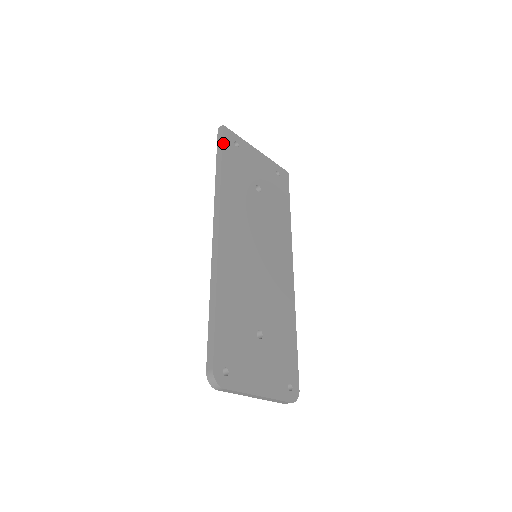
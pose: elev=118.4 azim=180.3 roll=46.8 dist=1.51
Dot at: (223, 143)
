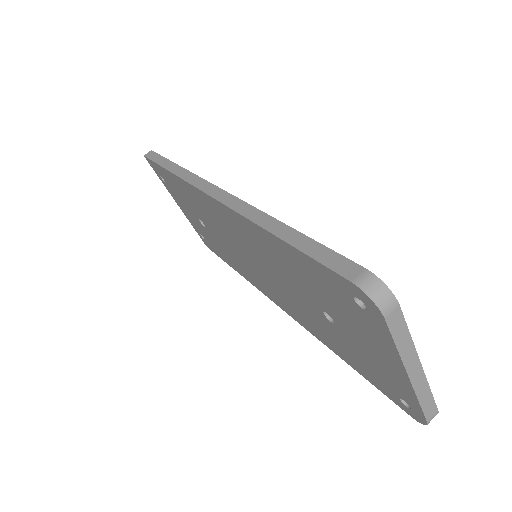
Dot at: (162, 157)
